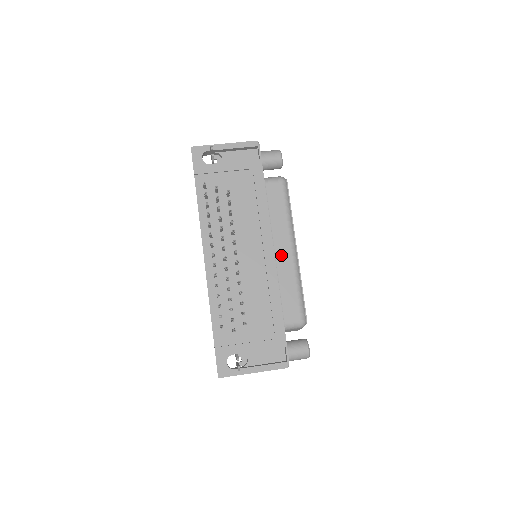
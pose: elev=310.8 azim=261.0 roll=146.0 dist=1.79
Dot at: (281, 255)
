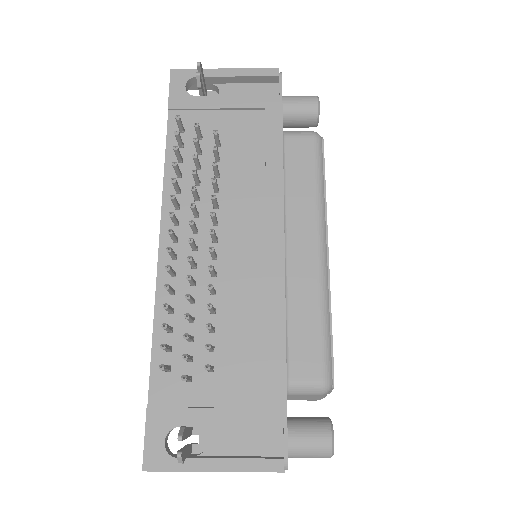
Dot at: (298, 255)
